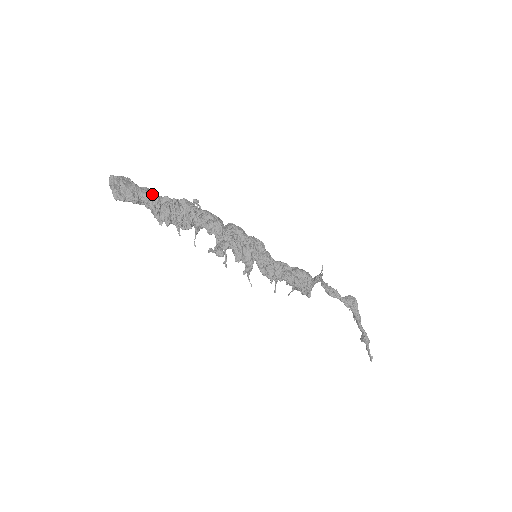
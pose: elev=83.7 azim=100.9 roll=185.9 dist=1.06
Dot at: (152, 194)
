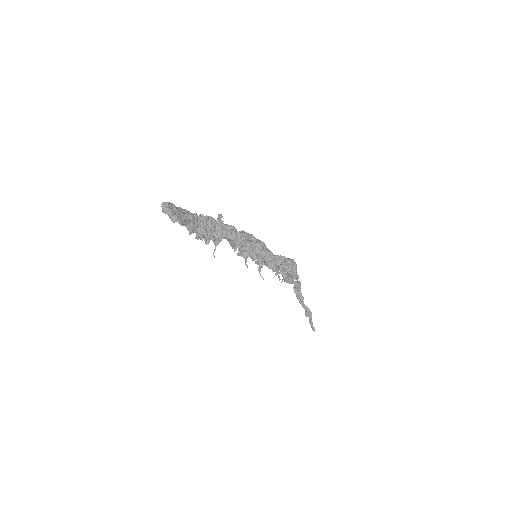
Dot at: (193, 214)
